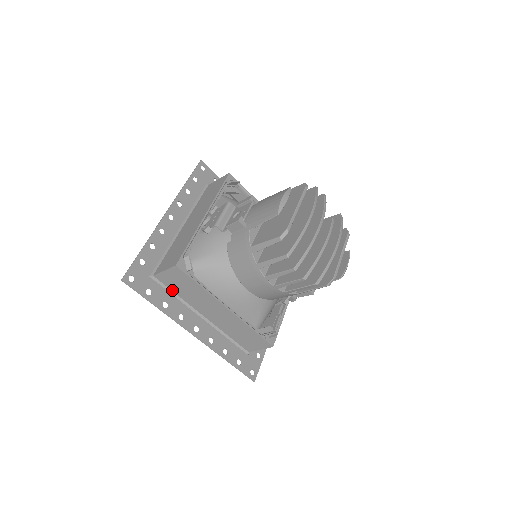
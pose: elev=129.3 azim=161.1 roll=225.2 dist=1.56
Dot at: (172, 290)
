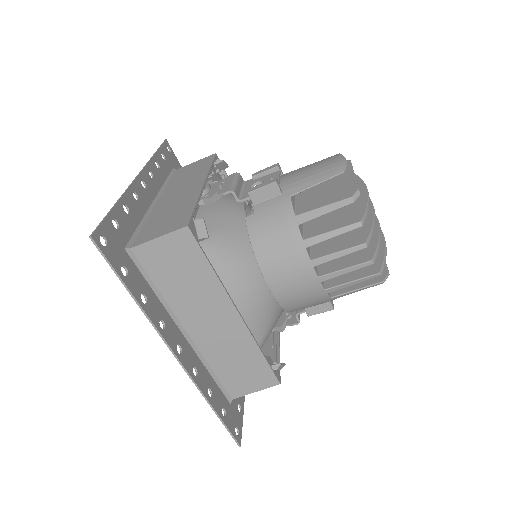
Dot at: (152, 279)
